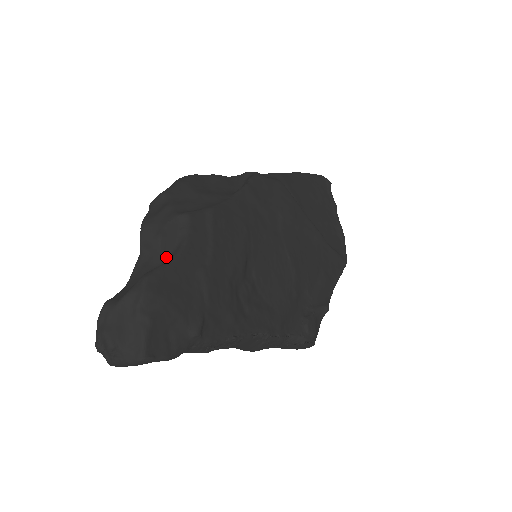
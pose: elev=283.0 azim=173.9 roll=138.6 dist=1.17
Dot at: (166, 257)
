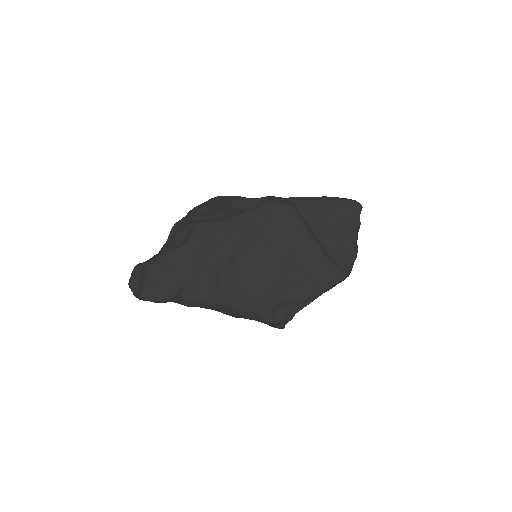
Dot at: (176, 247)
